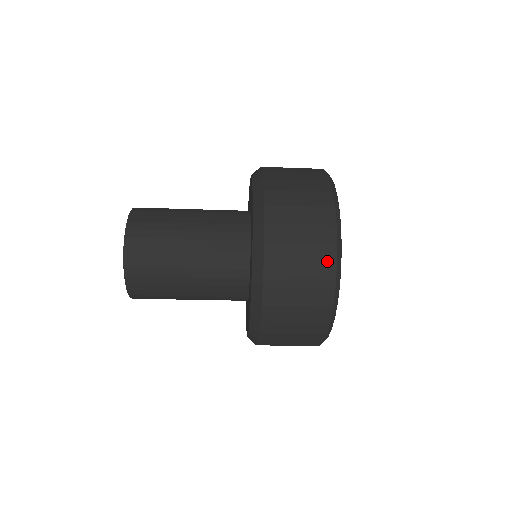
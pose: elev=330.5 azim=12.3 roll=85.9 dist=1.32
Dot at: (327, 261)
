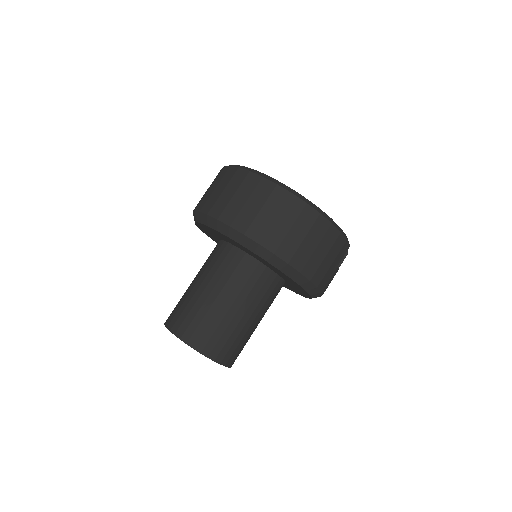
Dot at: (268, 189)
